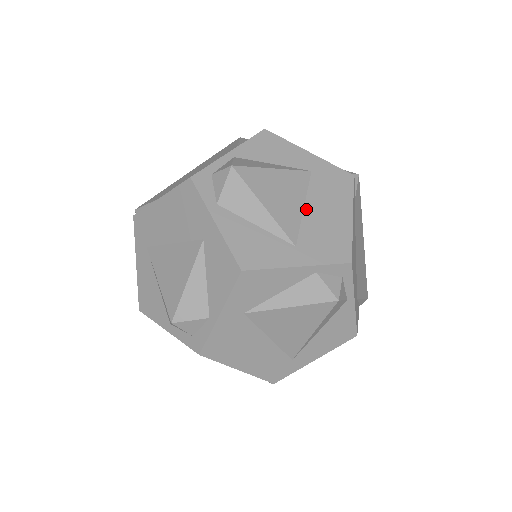
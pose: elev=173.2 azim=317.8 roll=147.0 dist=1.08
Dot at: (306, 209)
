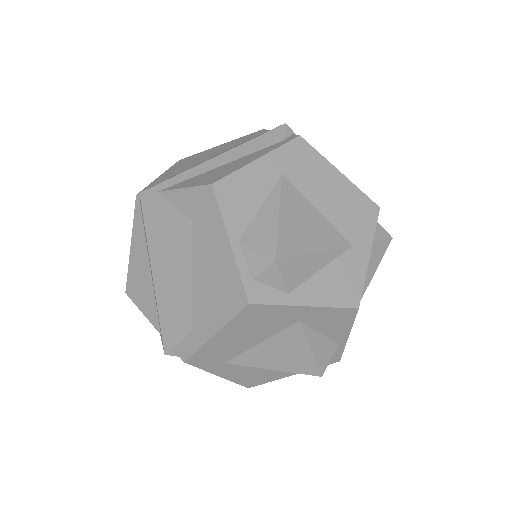
Dot at: (320, 210)
